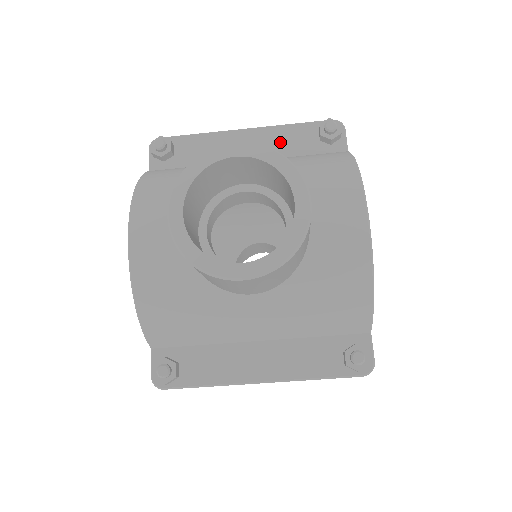
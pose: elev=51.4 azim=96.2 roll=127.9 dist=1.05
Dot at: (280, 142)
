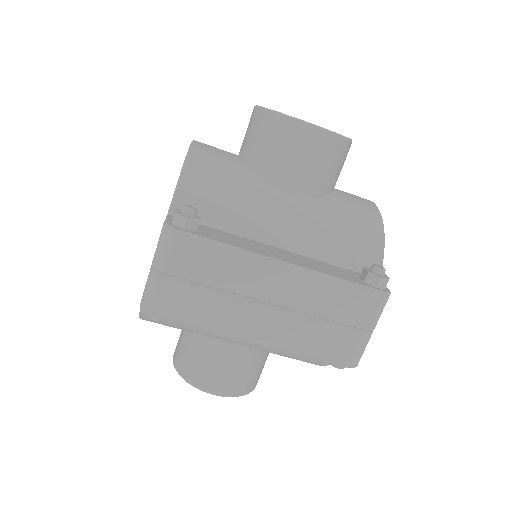
Dot at: occluded
